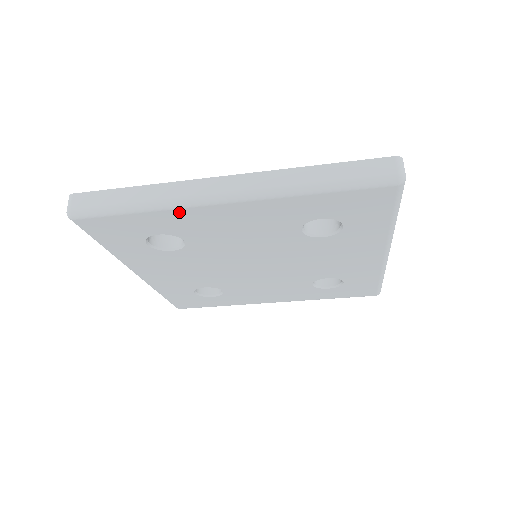
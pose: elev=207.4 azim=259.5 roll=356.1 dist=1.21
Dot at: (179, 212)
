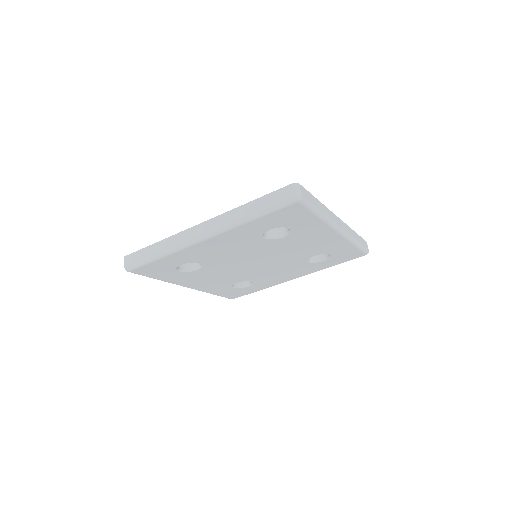
Dot at: (183, 252)
